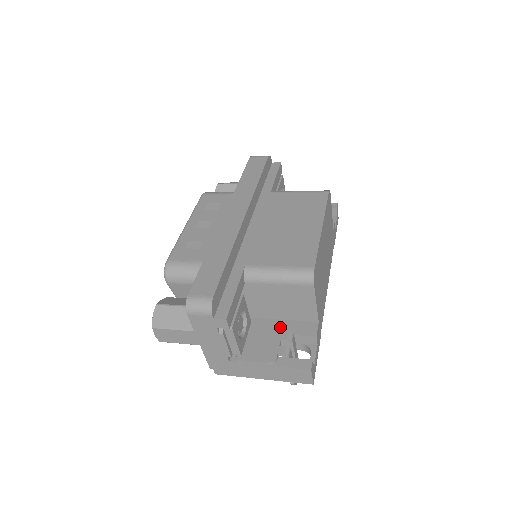
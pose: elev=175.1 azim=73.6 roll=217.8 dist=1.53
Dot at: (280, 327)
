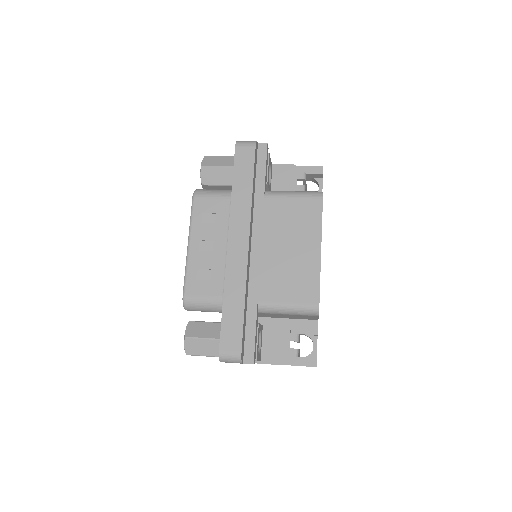
Dot at: (288, 330)
